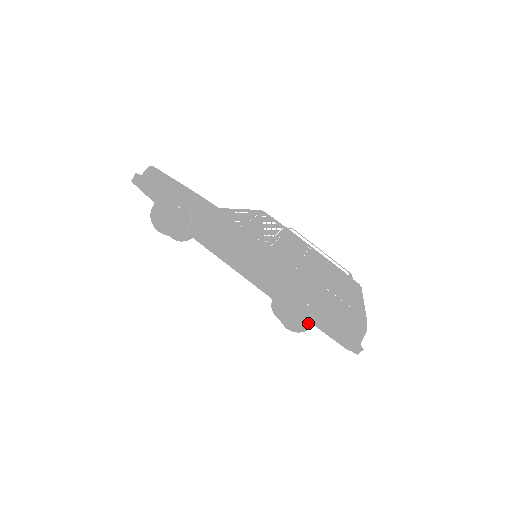
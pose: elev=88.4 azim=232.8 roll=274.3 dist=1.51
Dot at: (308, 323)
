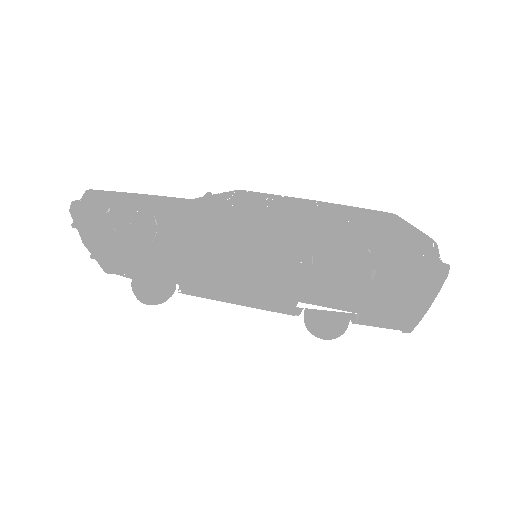
Dot at: (360, 264)
